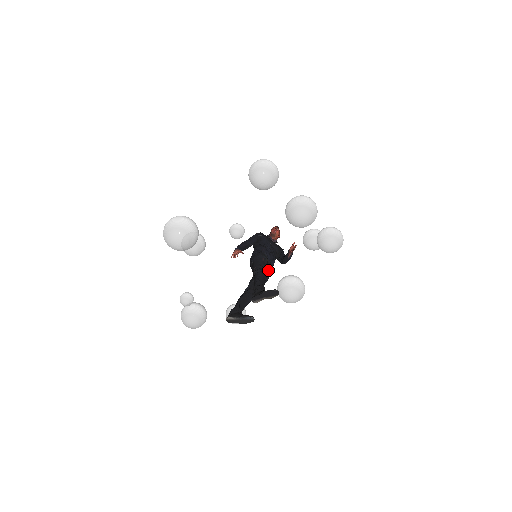
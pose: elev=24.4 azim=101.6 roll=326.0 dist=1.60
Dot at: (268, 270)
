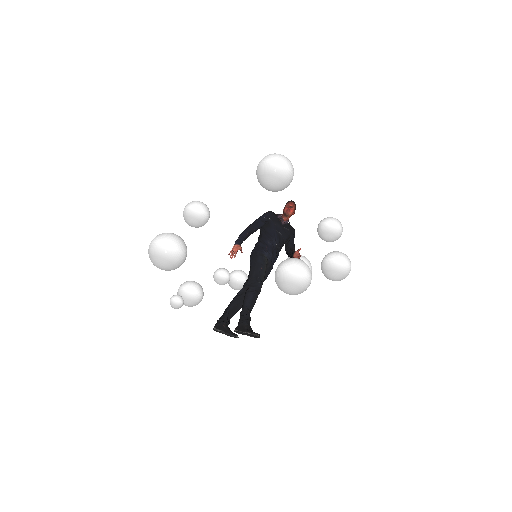
Dot at: (267, 271)
